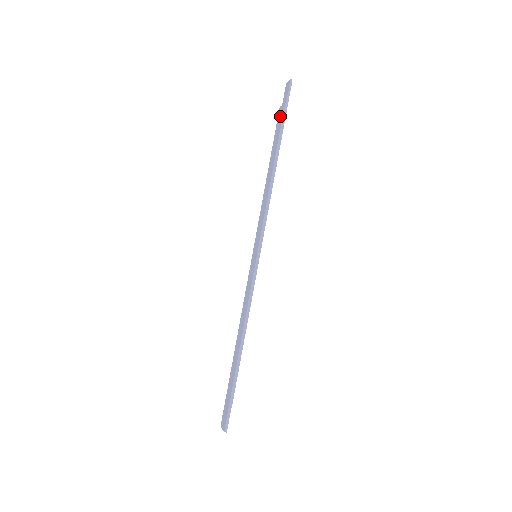
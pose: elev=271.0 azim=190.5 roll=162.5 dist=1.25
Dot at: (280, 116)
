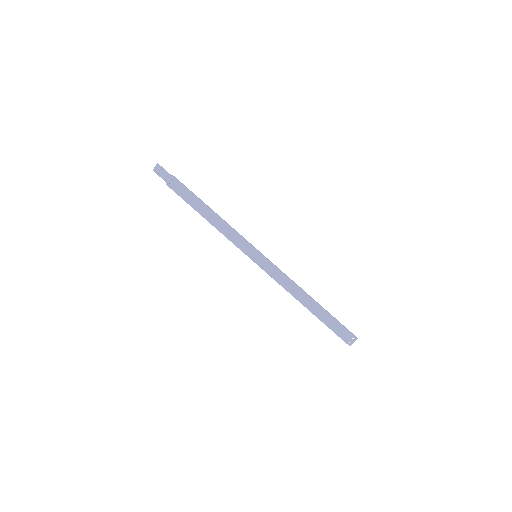
Dot at: (175, 185)
